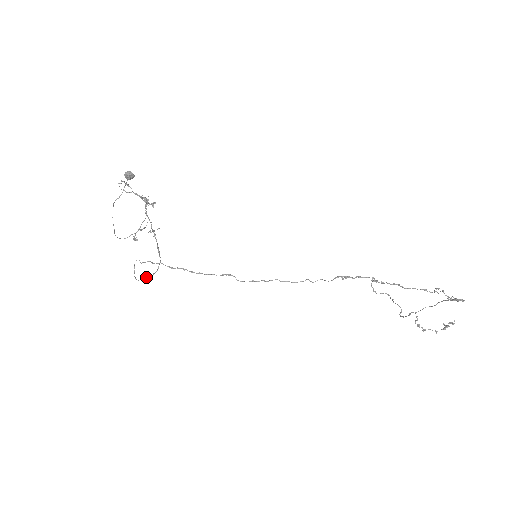
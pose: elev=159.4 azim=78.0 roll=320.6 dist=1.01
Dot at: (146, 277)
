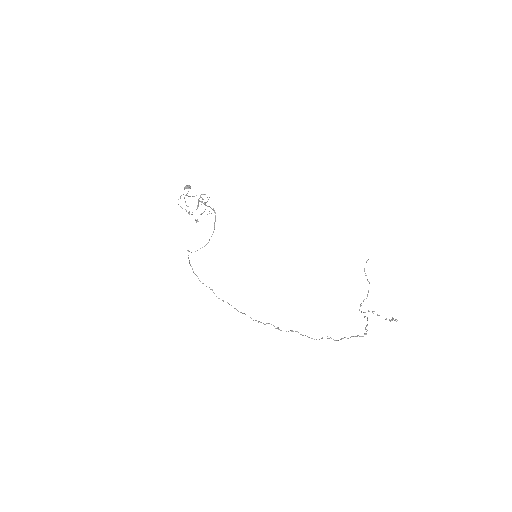
Dot at: (200, 248)
